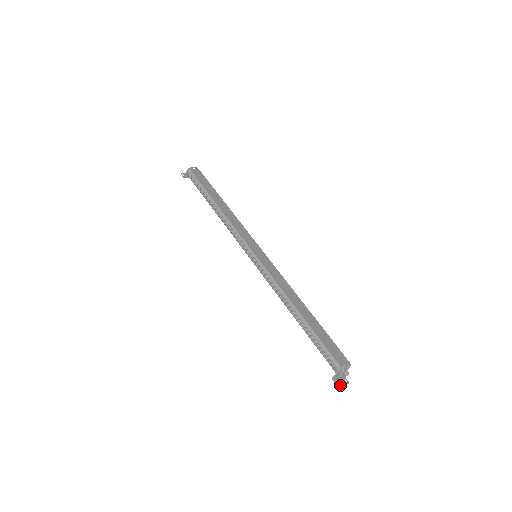
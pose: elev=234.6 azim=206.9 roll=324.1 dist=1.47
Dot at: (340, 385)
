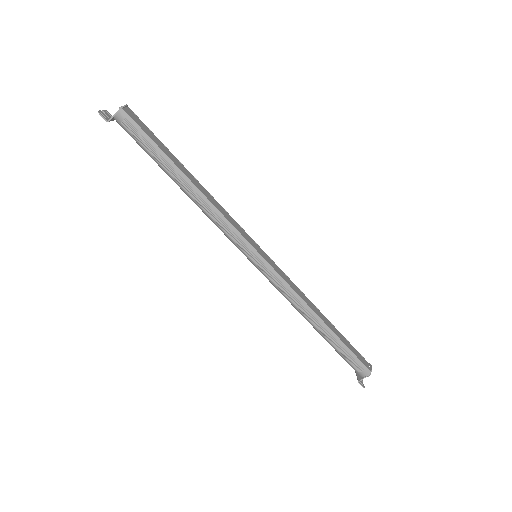
Dot at: occluded
